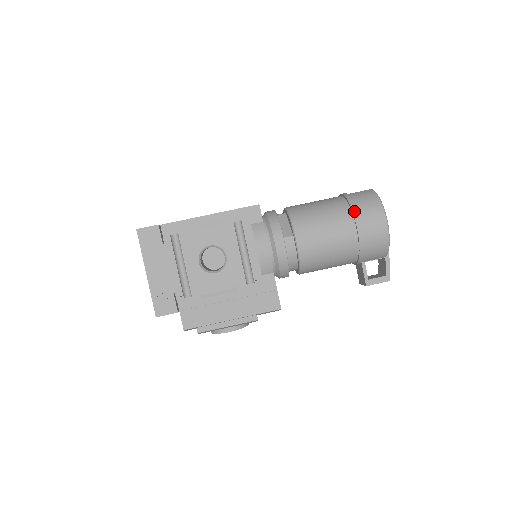
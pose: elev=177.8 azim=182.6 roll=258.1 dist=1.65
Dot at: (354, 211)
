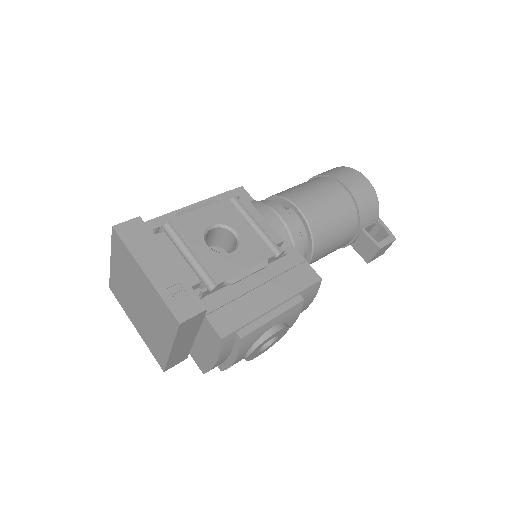
Dot at: (332, 176)
